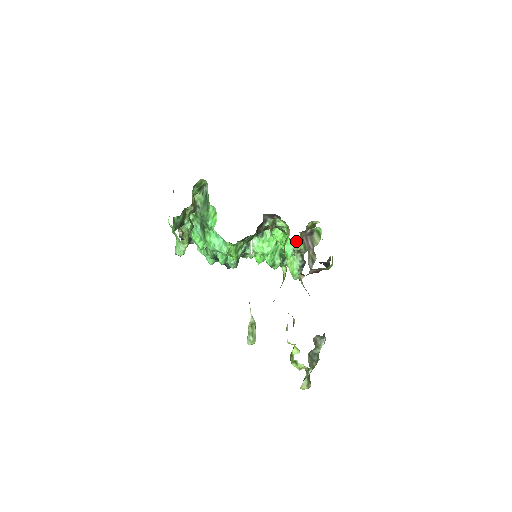
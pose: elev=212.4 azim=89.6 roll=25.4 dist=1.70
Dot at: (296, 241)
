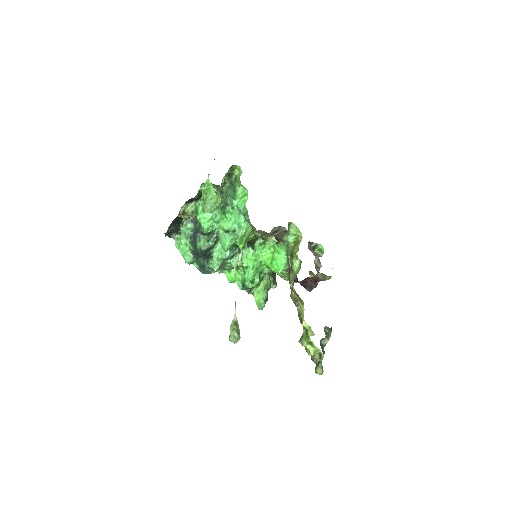
Dot at: (268, 273)
